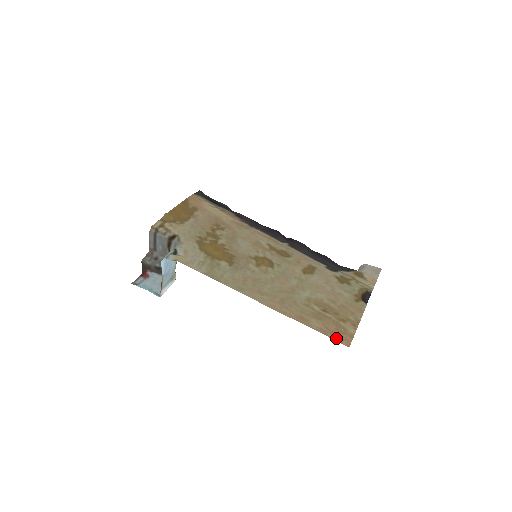
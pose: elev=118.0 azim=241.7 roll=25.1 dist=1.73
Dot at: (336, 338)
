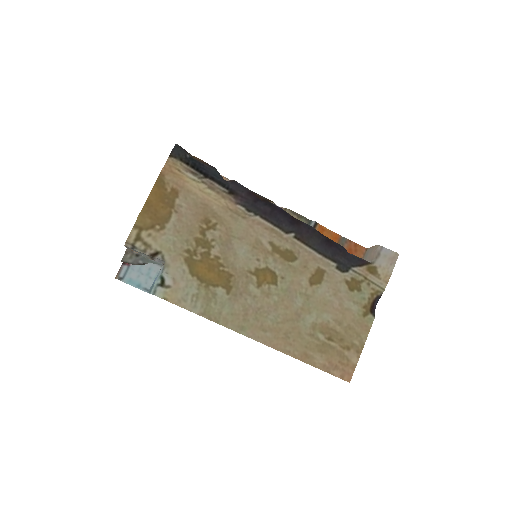
Dot at: (338, 374)
